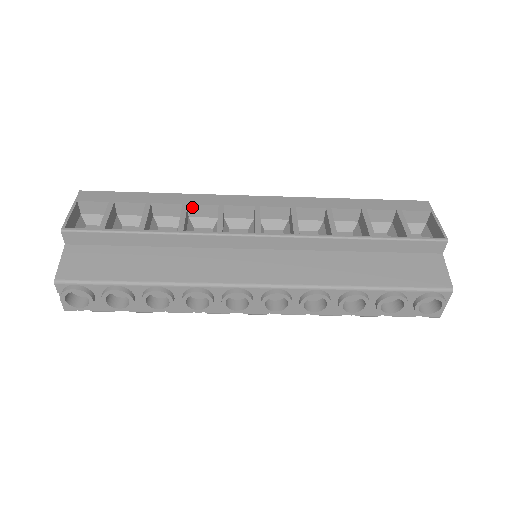
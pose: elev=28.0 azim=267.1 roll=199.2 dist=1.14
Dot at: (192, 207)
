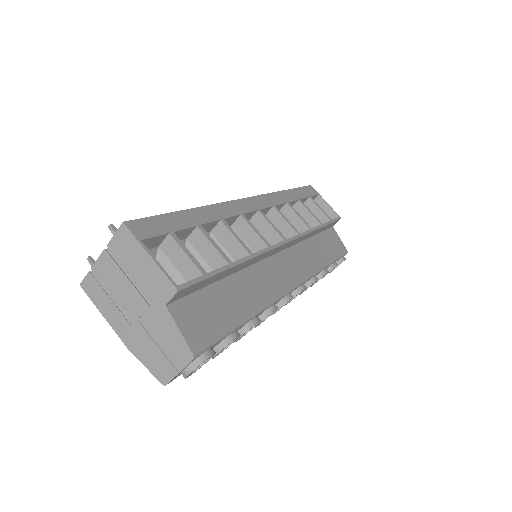
Dot at: (224, 221)
